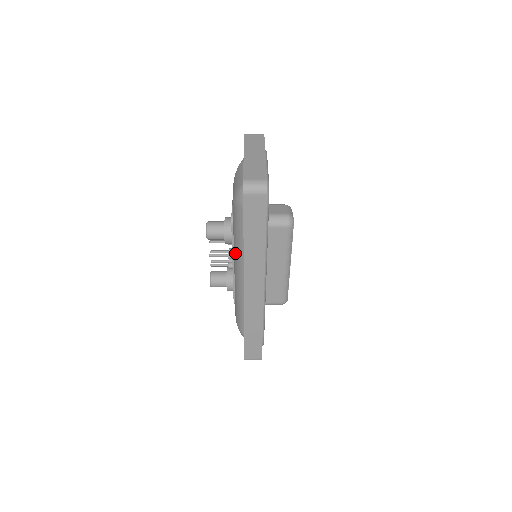
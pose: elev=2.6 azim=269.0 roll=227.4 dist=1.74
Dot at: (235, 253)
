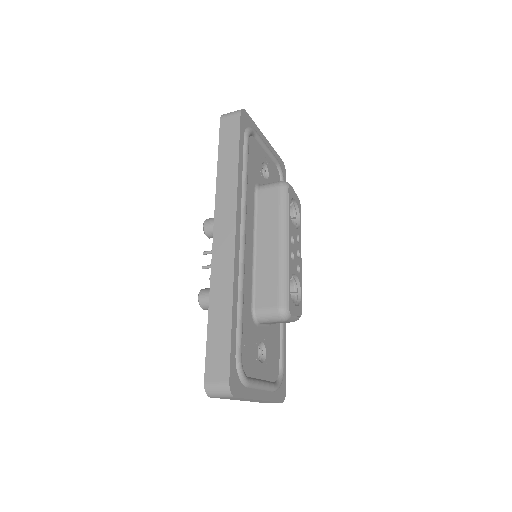
Dot at: occluded
